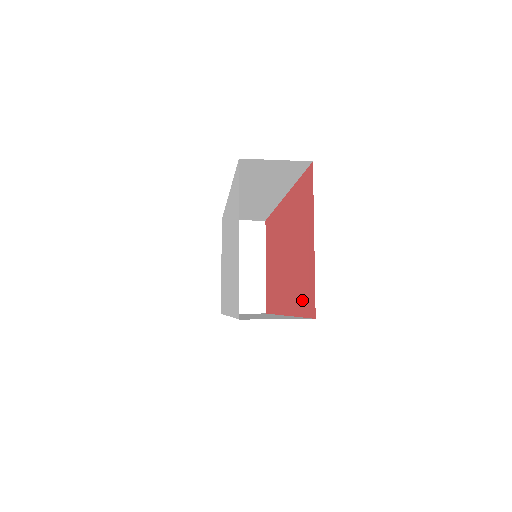
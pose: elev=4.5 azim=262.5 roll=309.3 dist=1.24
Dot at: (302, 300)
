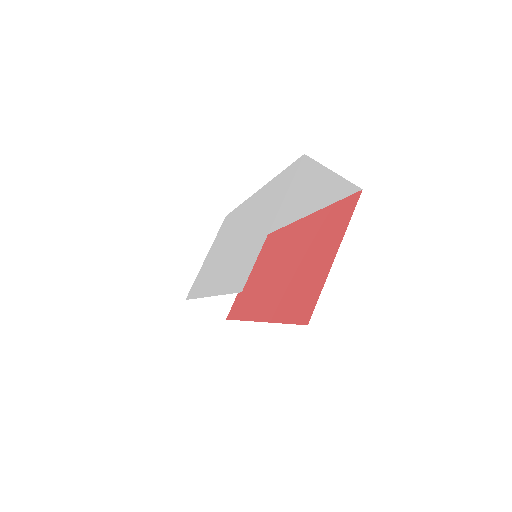
Dot at: (293, 308)
